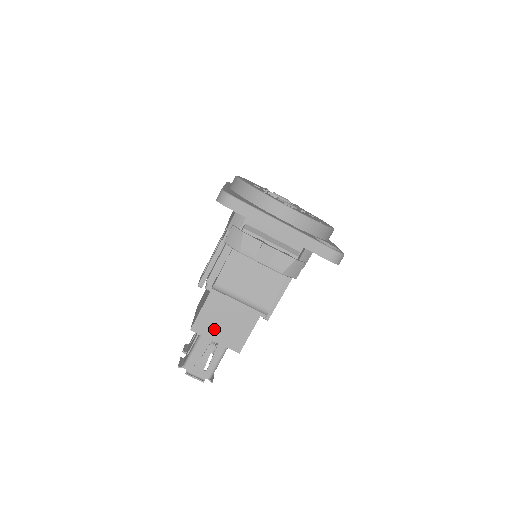
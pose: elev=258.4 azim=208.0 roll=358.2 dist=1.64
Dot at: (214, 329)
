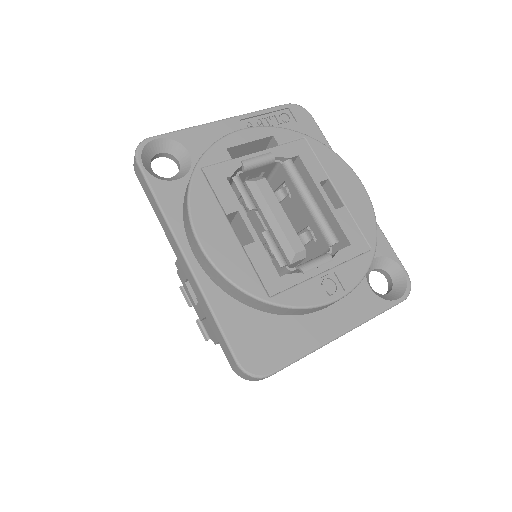
Dot at: occluded
